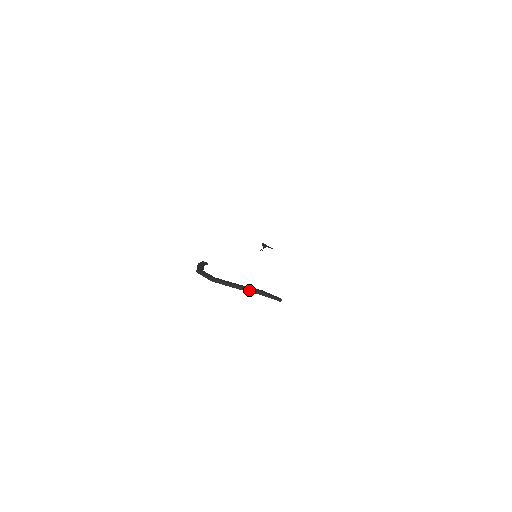
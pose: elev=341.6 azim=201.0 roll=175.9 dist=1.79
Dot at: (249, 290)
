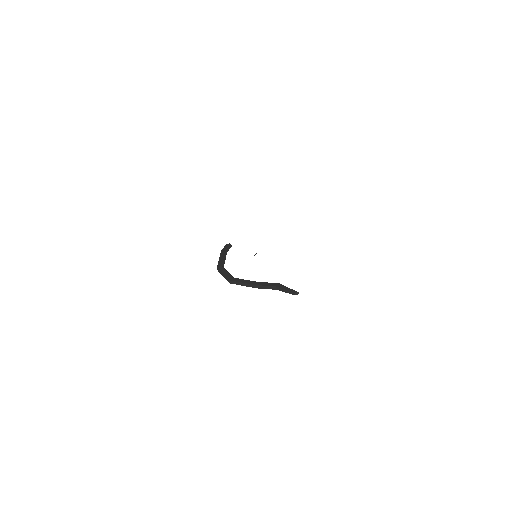
Dot at: (265, 287)
